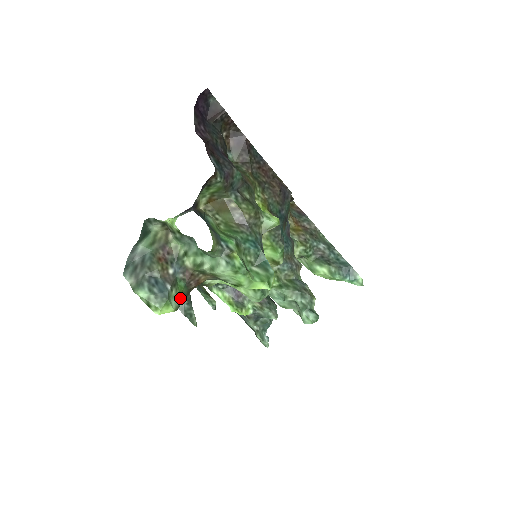
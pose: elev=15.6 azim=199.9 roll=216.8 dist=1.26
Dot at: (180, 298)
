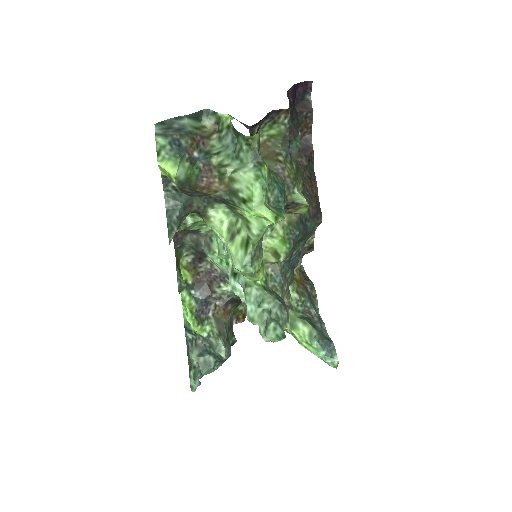
Dot at: (186, 179)
